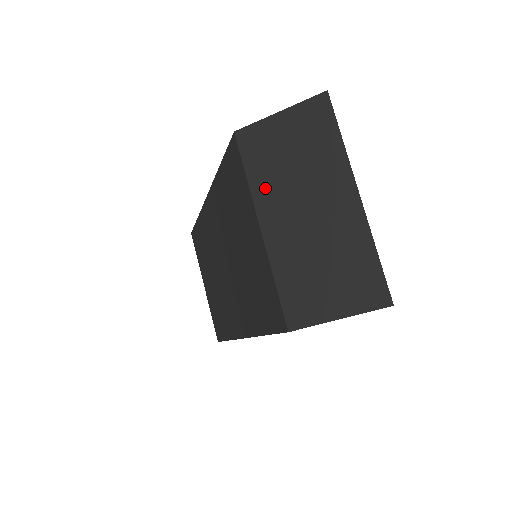
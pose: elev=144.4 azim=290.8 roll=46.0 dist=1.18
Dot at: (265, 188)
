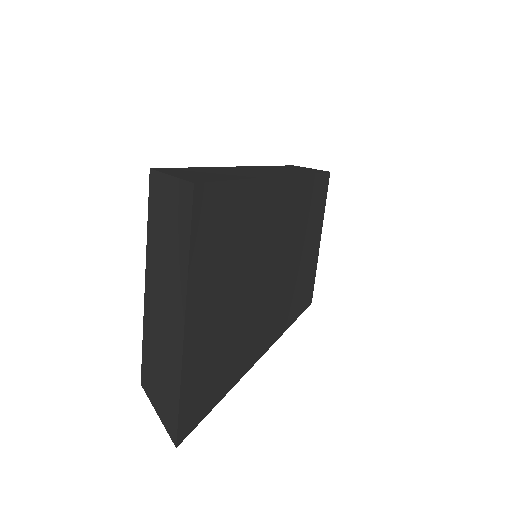
Dot at: (152, 249)
